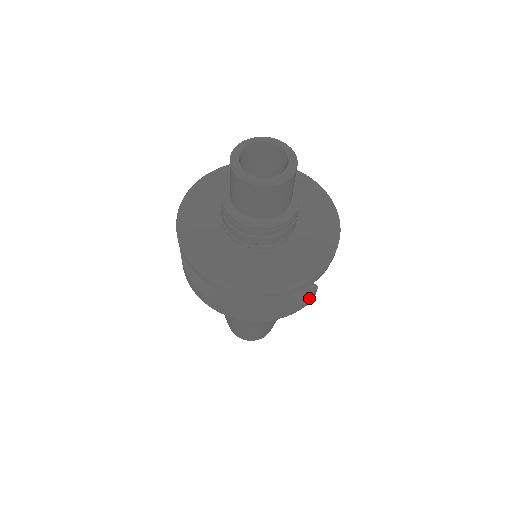
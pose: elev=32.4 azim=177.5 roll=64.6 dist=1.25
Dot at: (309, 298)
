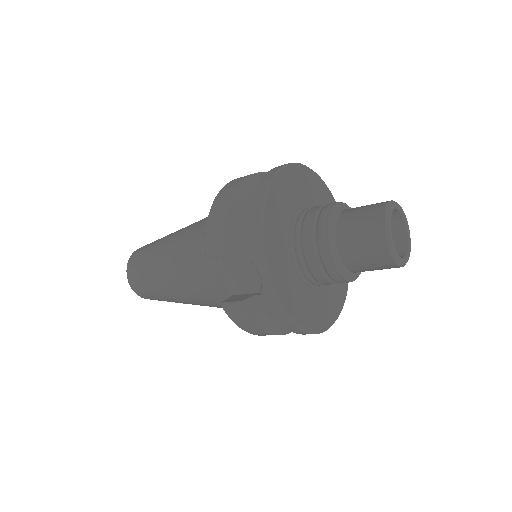
Dot at: occluded
